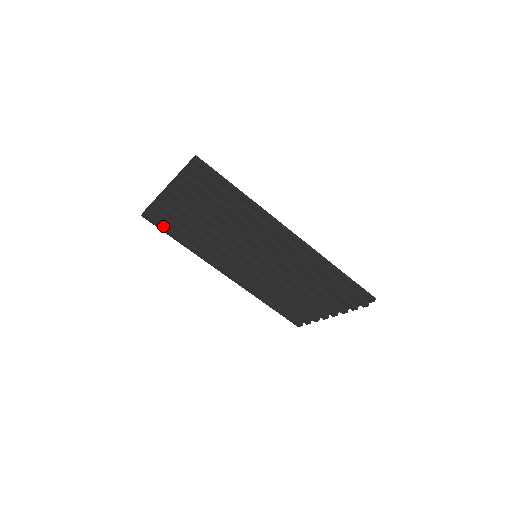
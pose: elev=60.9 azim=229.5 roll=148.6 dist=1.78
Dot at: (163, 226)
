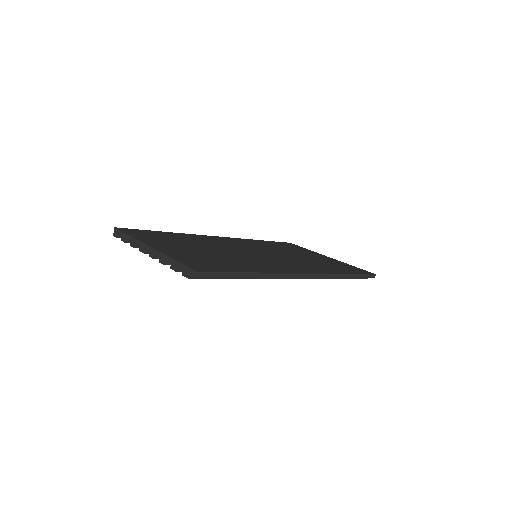
Dot at: occluded
